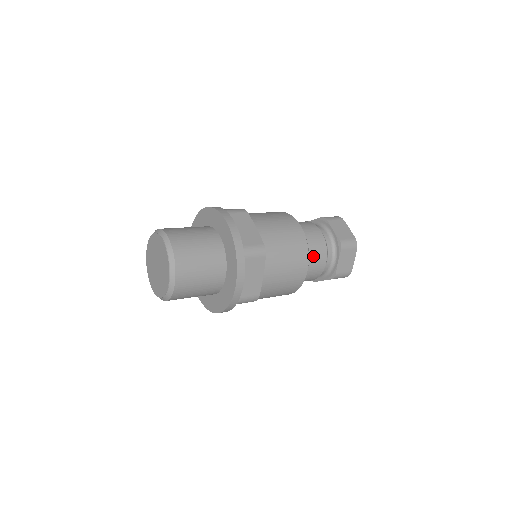
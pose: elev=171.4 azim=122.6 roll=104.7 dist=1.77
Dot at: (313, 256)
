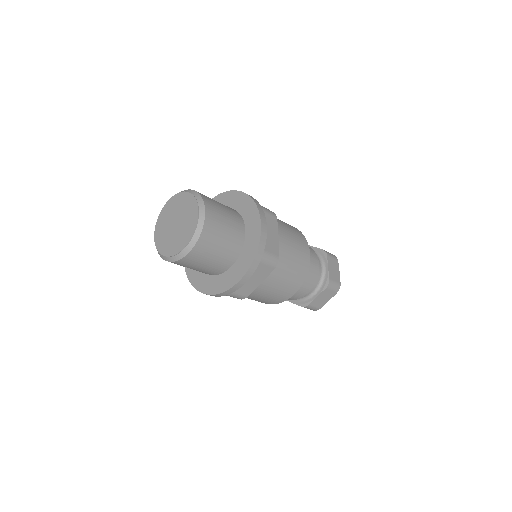
Dot at: occluded
